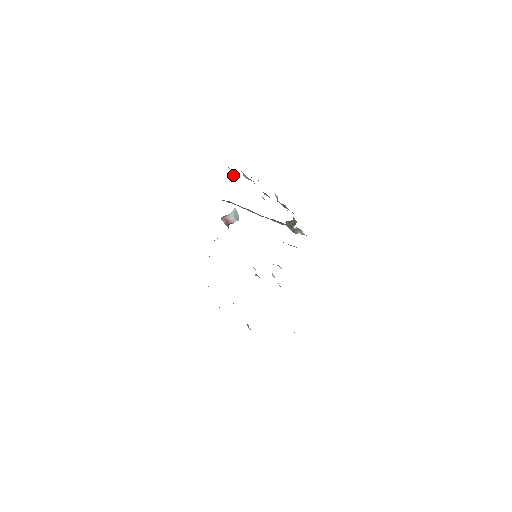
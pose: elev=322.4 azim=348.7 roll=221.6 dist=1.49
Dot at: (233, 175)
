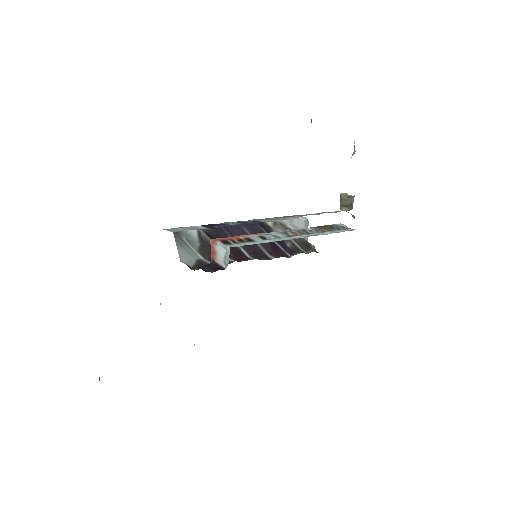
Dot at: occluded
